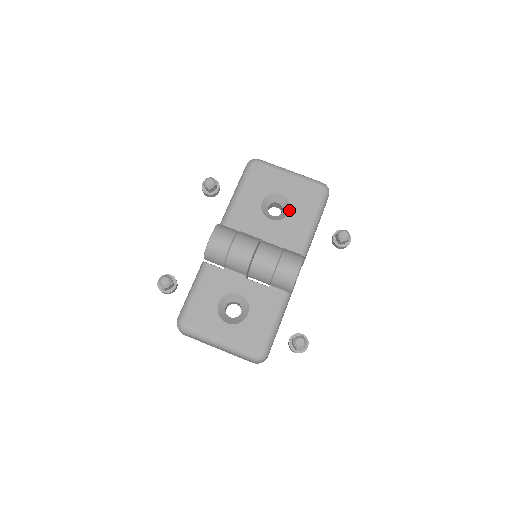
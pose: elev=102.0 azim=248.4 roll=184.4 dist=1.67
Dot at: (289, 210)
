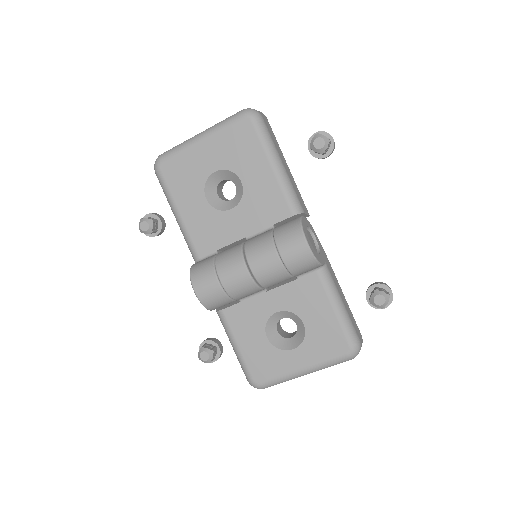
Dot at: (239, 180)
